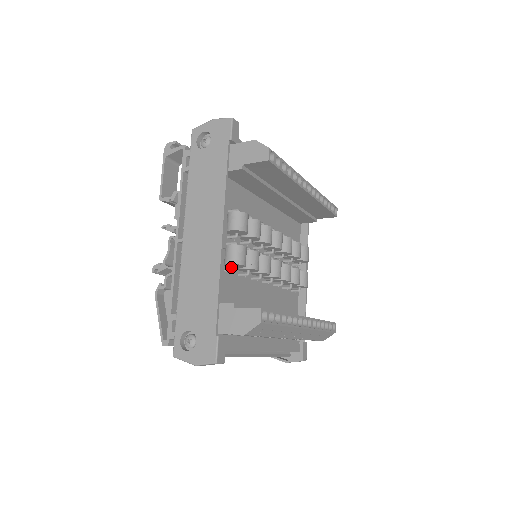
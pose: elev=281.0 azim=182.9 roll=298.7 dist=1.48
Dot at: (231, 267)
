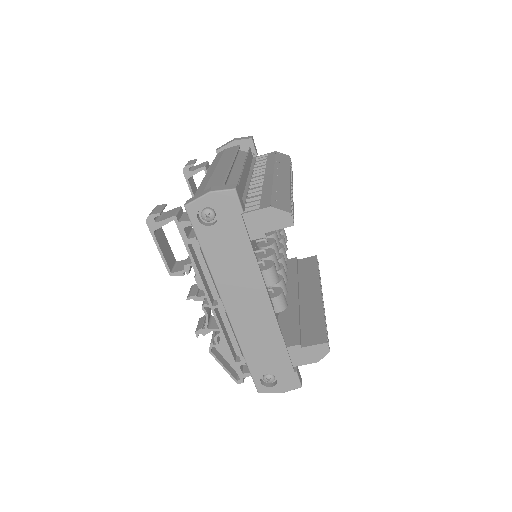
Dot at: occluded
